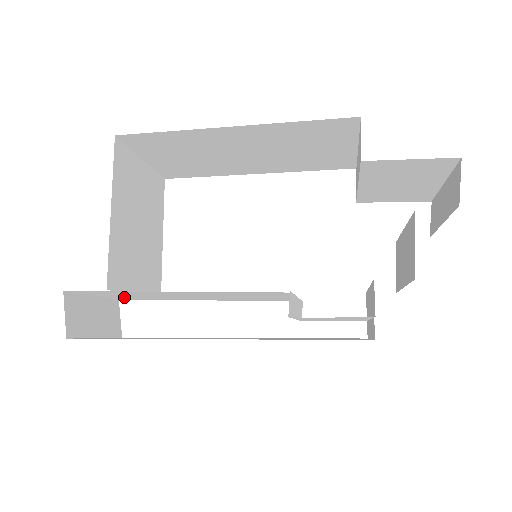
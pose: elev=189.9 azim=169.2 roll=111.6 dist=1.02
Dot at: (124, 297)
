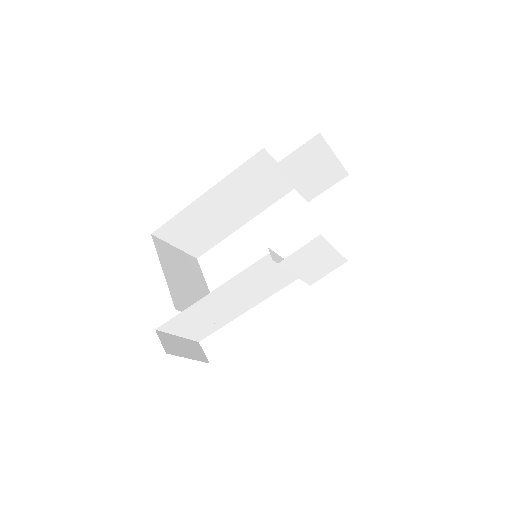
Dot at: (197, 331)
